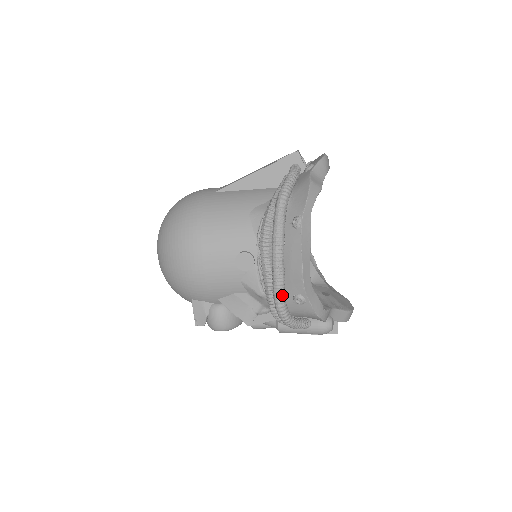
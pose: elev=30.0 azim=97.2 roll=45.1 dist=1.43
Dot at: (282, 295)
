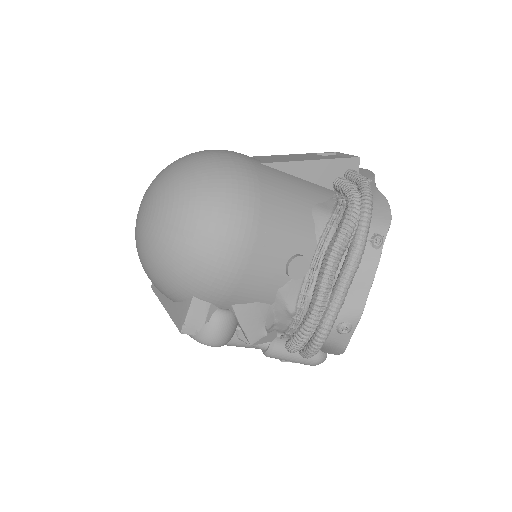
Dot at: occluded
